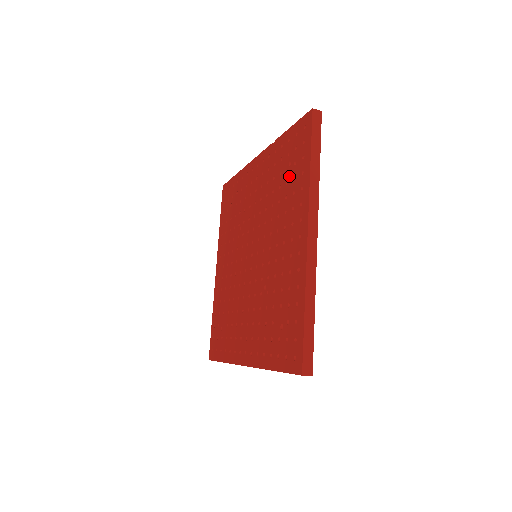
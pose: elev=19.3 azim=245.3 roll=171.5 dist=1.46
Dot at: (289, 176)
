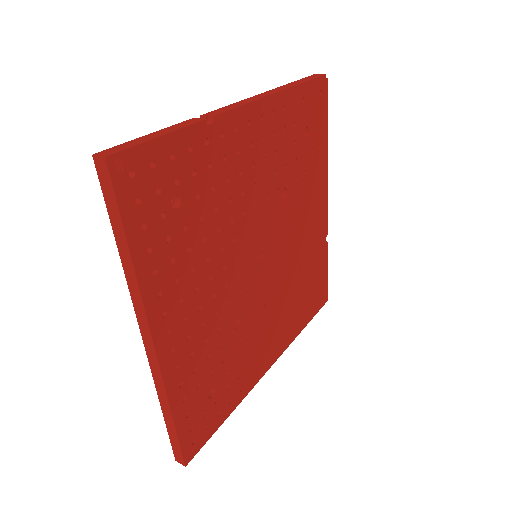
Dot at: occluded
